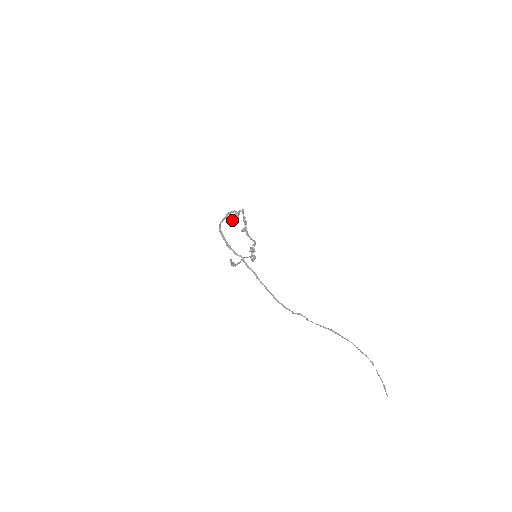
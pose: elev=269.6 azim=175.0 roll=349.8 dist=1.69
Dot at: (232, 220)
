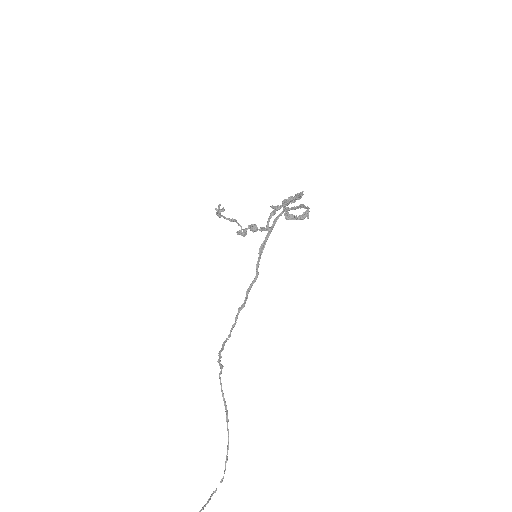
Dot at: (288, 200)
